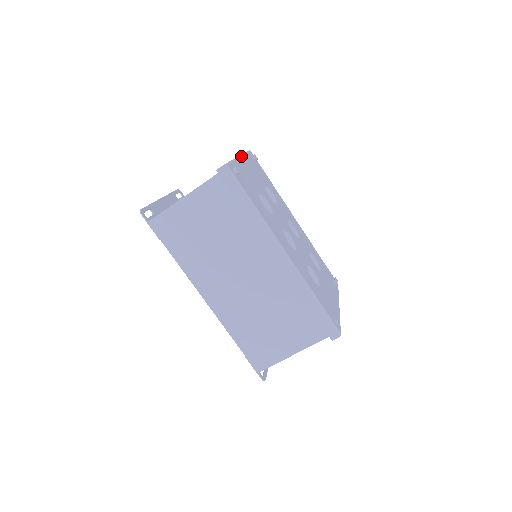
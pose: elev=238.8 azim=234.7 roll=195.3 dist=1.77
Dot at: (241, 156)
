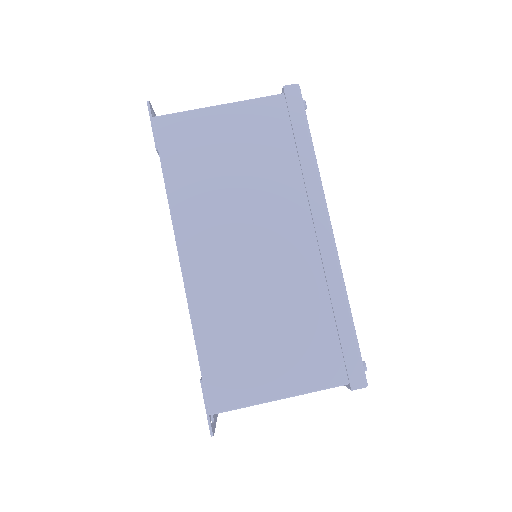
Dot at: occluded
